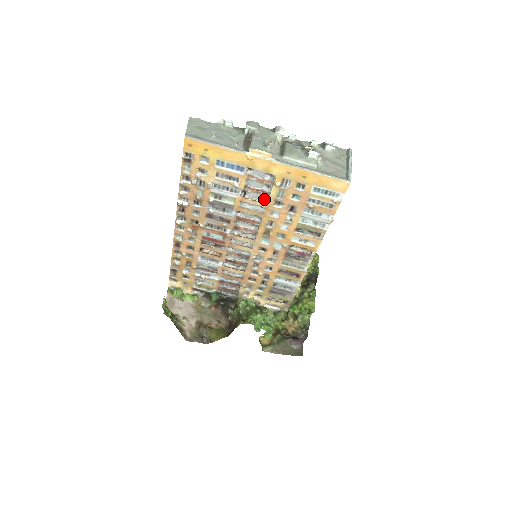
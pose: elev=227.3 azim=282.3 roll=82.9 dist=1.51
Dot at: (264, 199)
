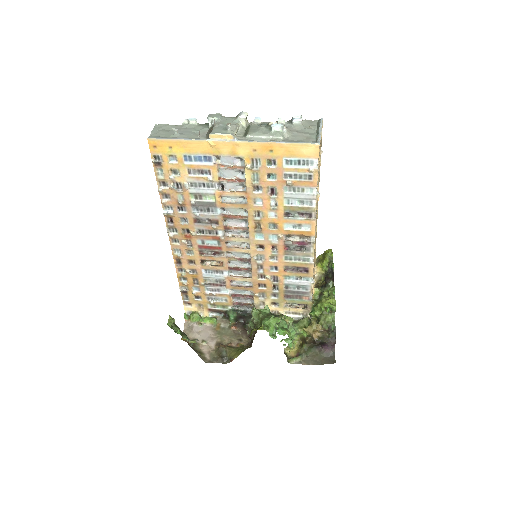
Dot at: (243, 188)
